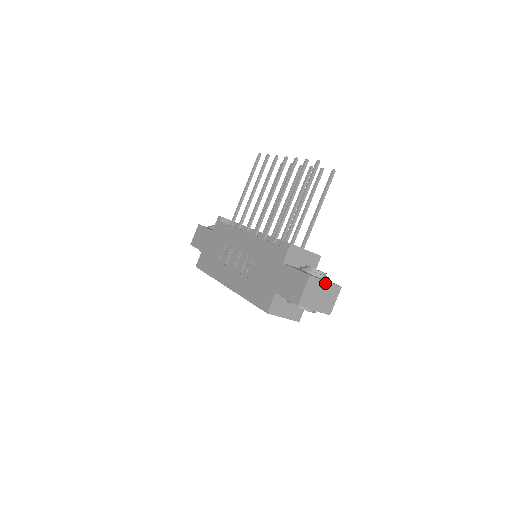
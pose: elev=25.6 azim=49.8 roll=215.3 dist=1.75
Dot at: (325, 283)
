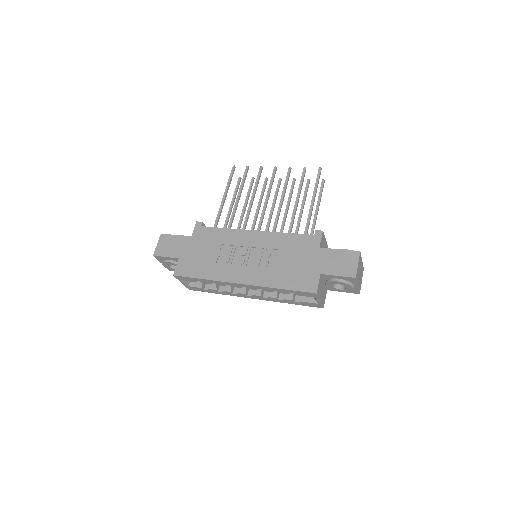
Dot at: (361, 262)
